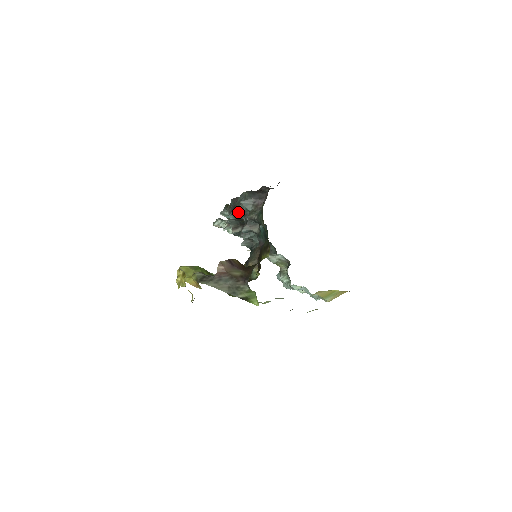
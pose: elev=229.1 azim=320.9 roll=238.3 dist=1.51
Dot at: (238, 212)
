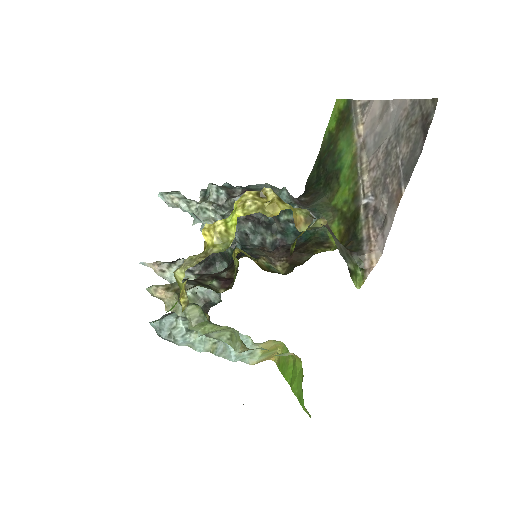
Dot at: occluded
